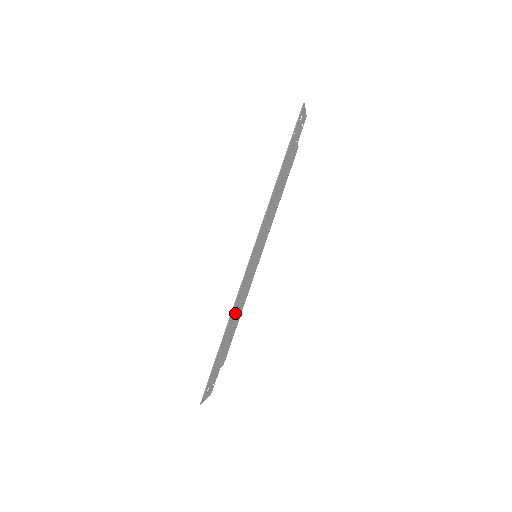
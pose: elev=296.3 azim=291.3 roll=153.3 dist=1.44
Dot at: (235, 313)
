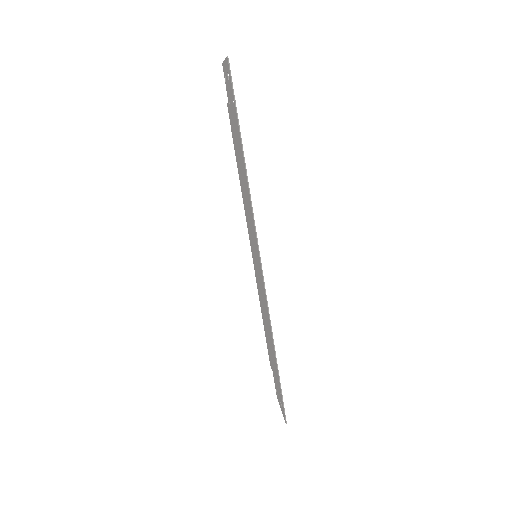
Dot at: (267, 324)
